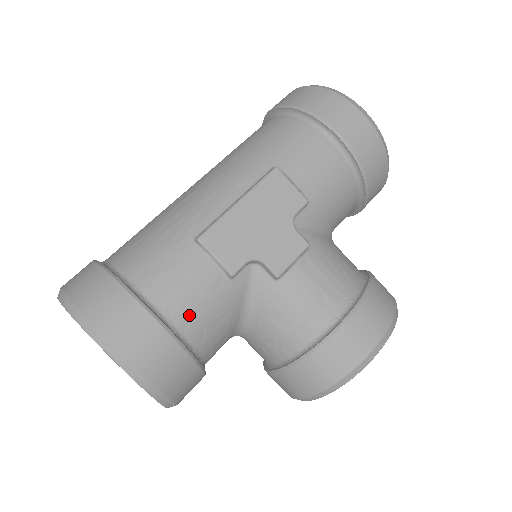
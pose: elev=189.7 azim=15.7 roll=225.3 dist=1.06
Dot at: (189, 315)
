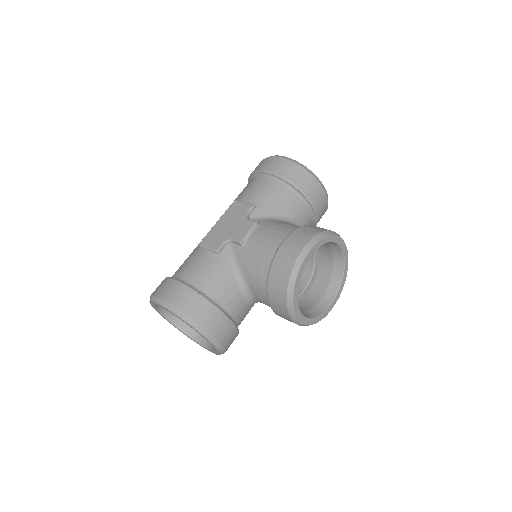
Dot at: (199, 278)
